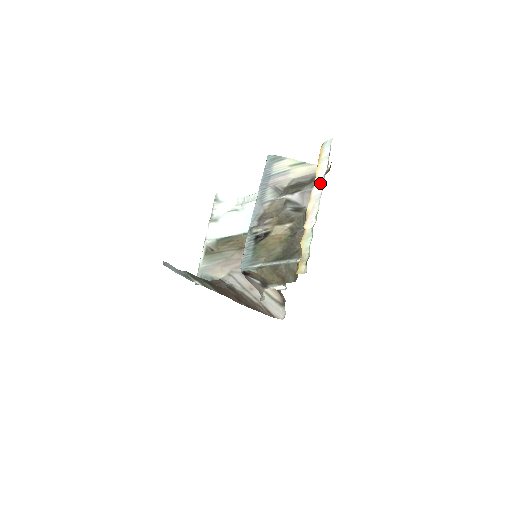
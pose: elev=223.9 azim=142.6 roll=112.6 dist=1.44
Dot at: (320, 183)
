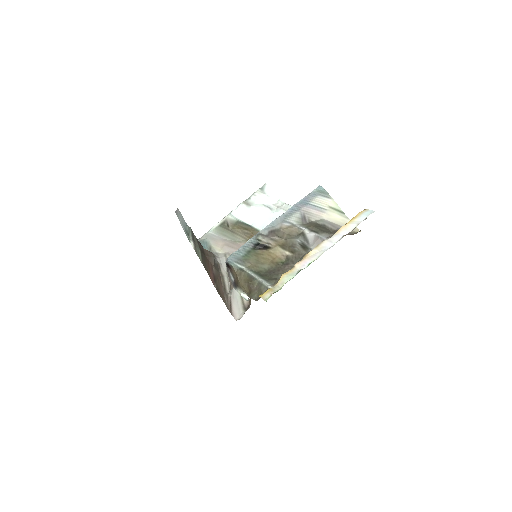
Dot at: (335, 240)
